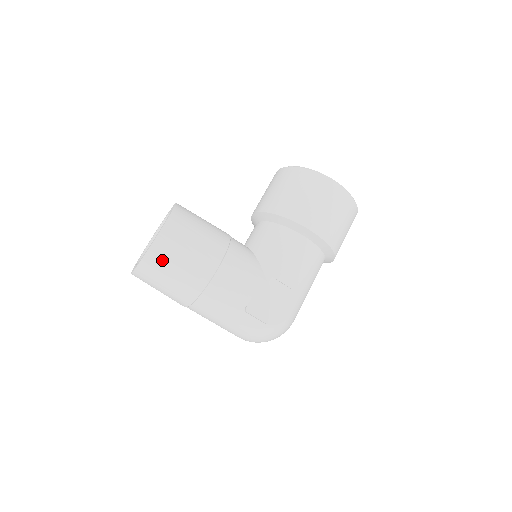
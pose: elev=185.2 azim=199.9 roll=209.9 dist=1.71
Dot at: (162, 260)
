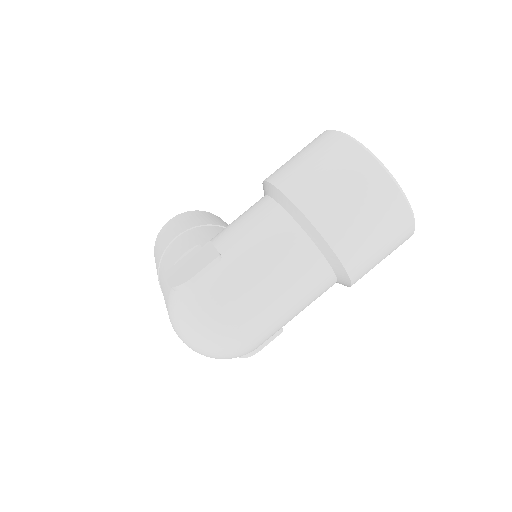
Dot at: (158, 241)
